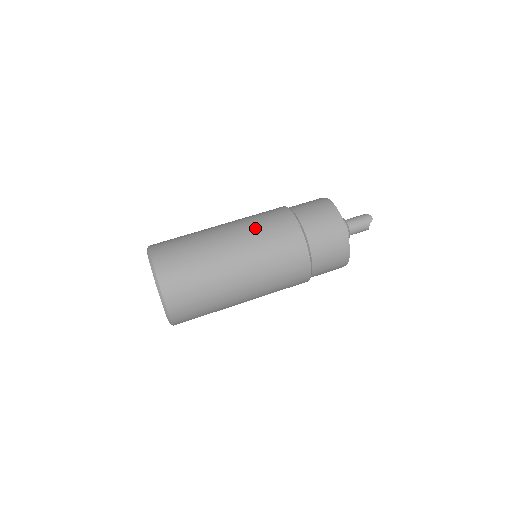
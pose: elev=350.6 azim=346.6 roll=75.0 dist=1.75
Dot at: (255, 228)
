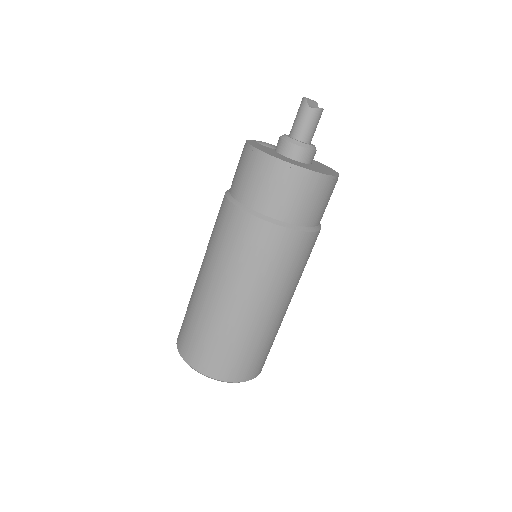
Dot at: (209, 240)
